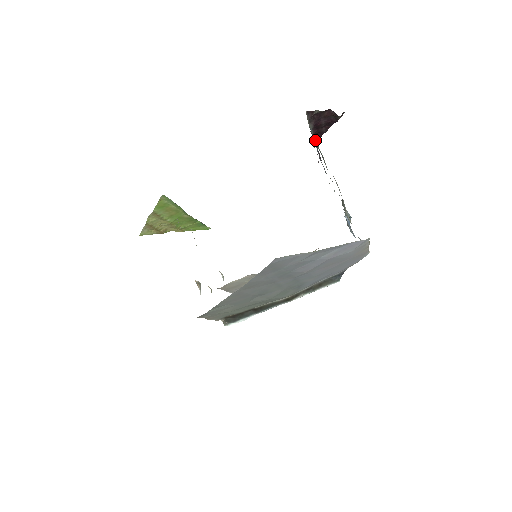
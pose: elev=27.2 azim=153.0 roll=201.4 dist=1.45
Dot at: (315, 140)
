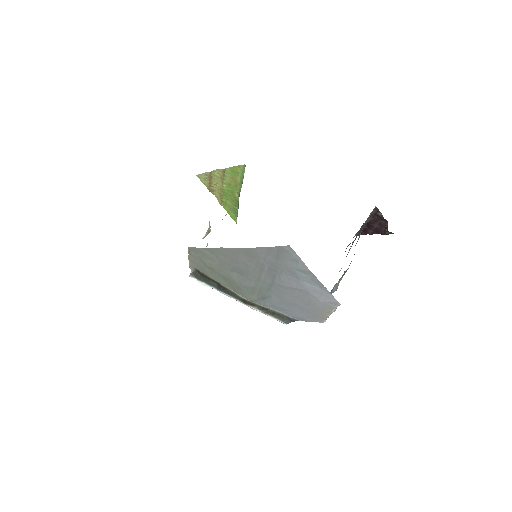
Dot at: (363, 227)
